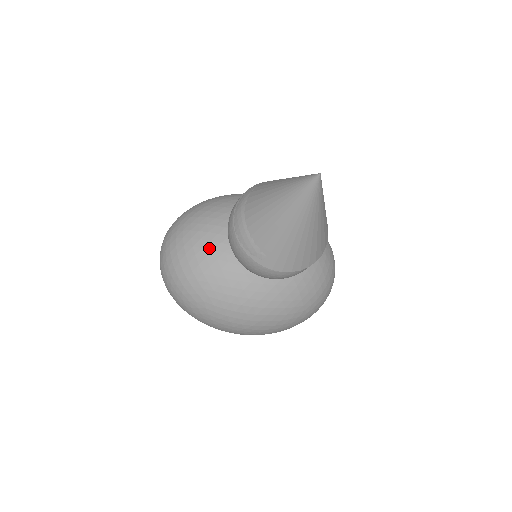
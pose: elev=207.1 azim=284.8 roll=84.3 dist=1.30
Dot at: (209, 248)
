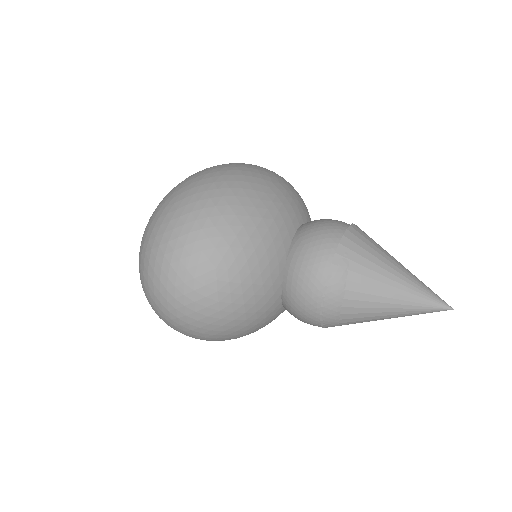
Dot at: (262, 303)
